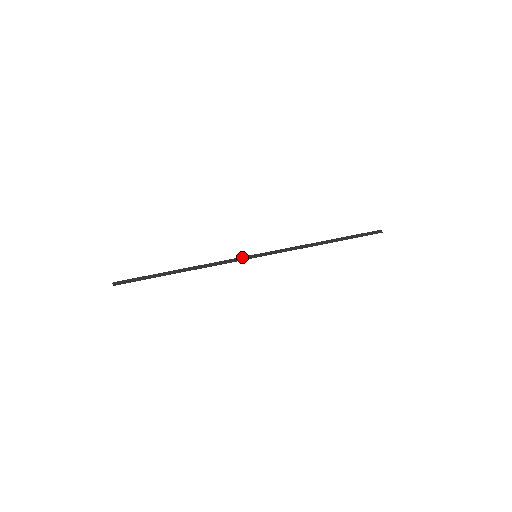
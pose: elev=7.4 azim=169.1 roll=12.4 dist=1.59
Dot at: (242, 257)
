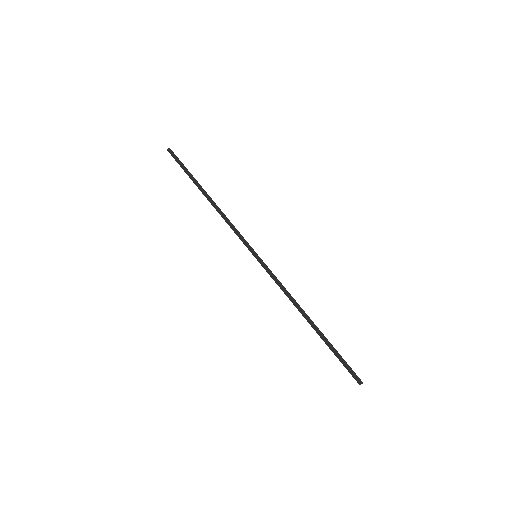
Dot at: (247, 245)
